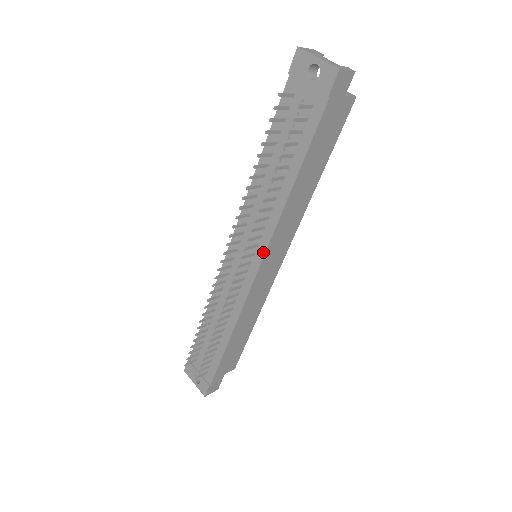
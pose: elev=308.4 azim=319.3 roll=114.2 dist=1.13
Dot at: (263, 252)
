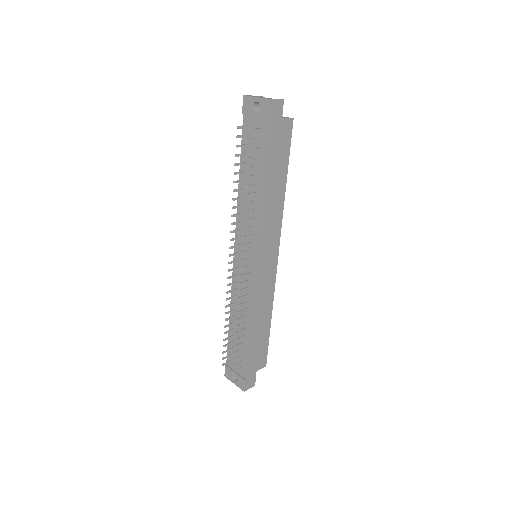
Dot at: (257, 246)
